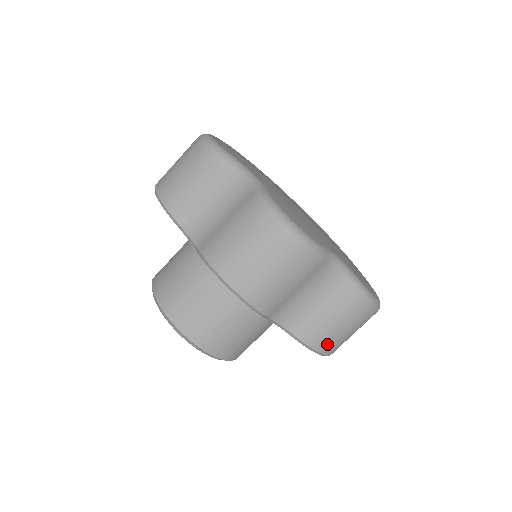
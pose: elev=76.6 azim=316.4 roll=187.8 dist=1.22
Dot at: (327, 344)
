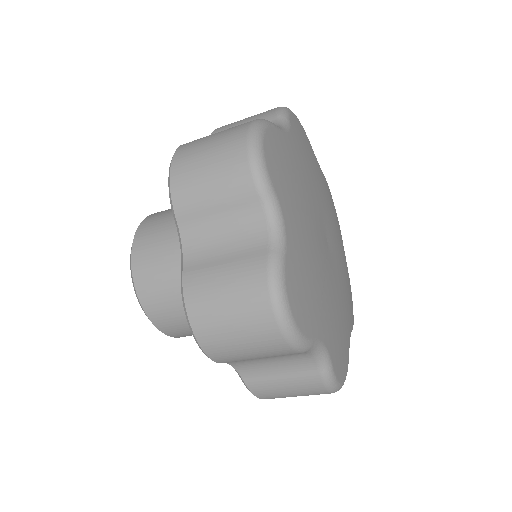
Dot at: (270, 397)
